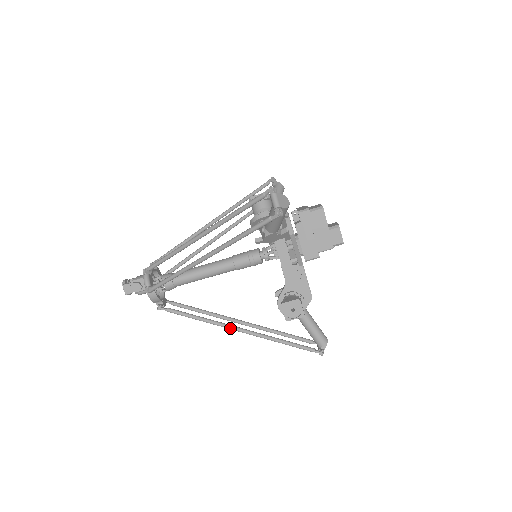
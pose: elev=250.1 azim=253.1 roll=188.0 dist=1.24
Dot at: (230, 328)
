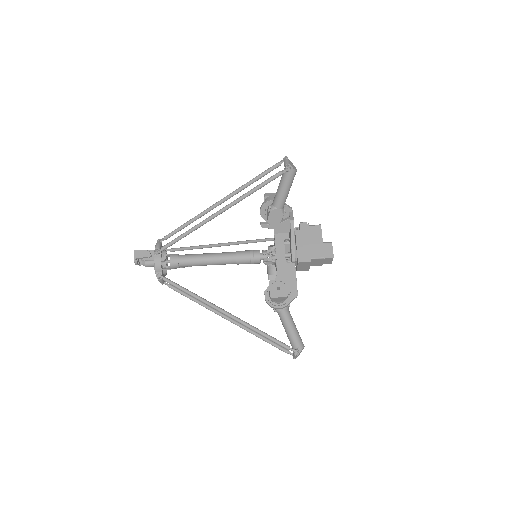
Dot at: (215, 307)
